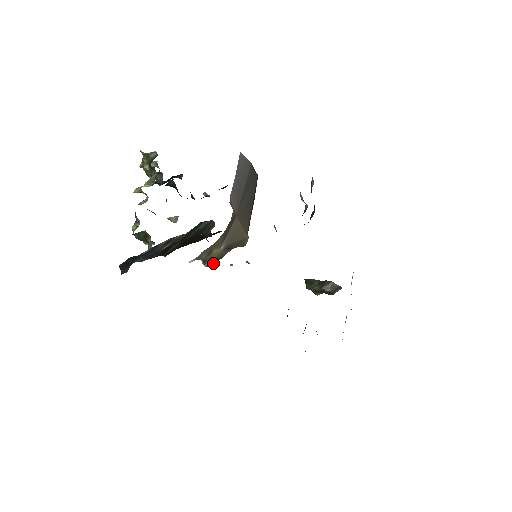
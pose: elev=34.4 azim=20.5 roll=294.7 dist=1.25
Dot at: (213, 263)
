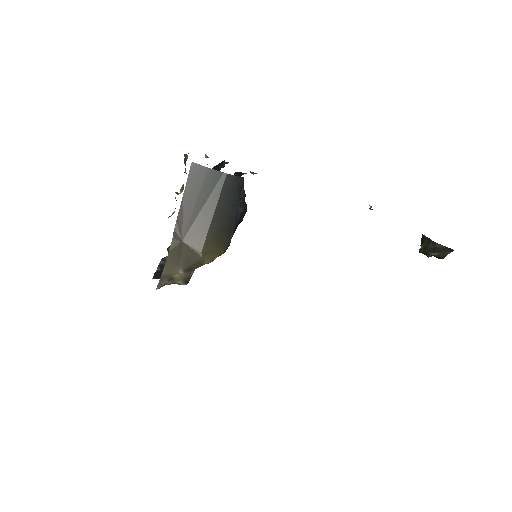
Dot at: (188, 282)
